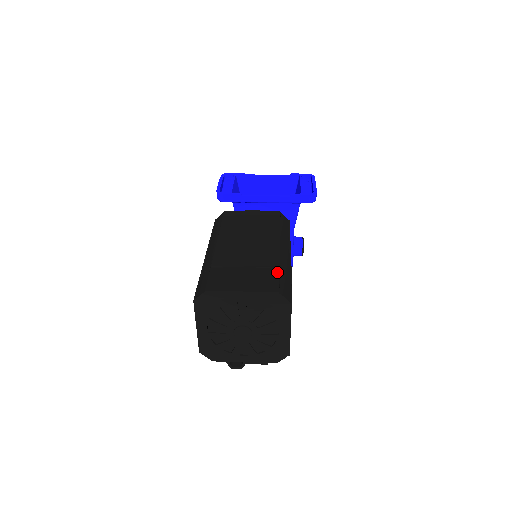
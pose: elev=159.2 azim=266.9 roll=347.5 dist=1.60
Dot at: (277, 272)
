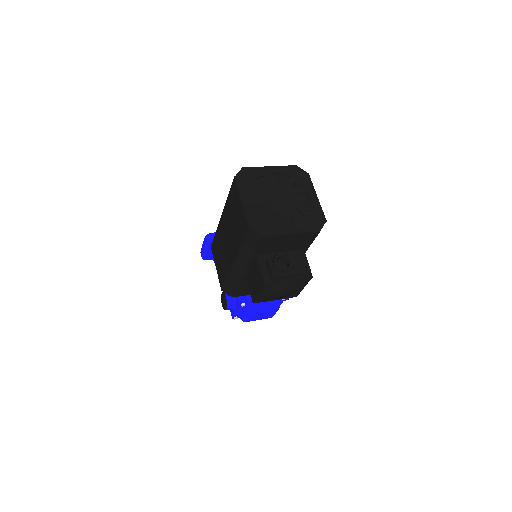
Dot at: occluded
